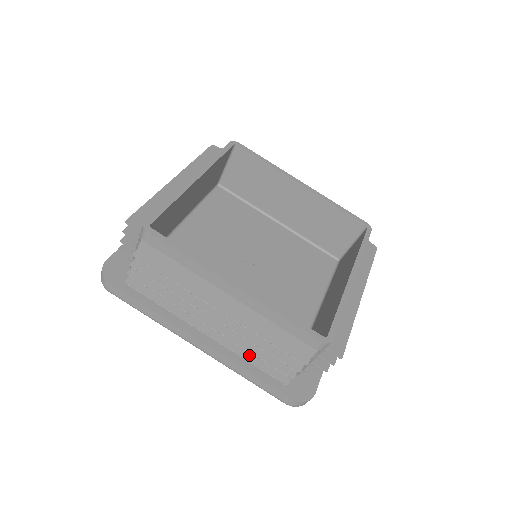
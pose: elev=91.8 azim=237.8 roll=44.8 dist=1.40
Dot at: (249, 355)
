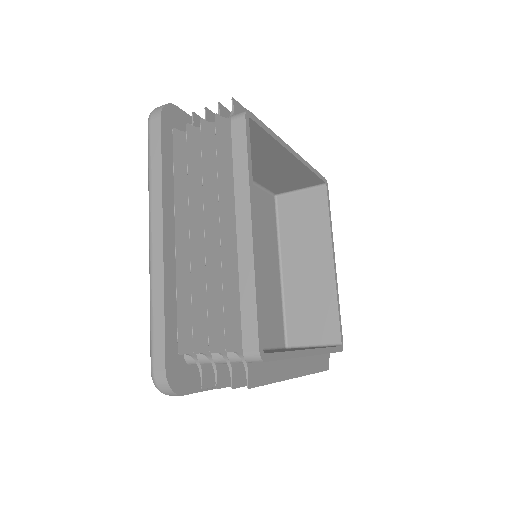
Dot at: (182, 294)
